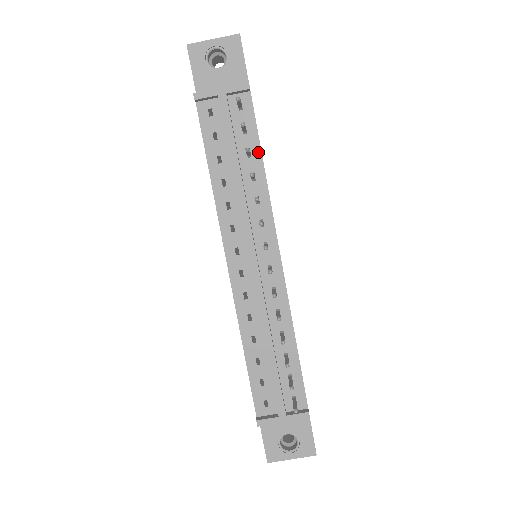
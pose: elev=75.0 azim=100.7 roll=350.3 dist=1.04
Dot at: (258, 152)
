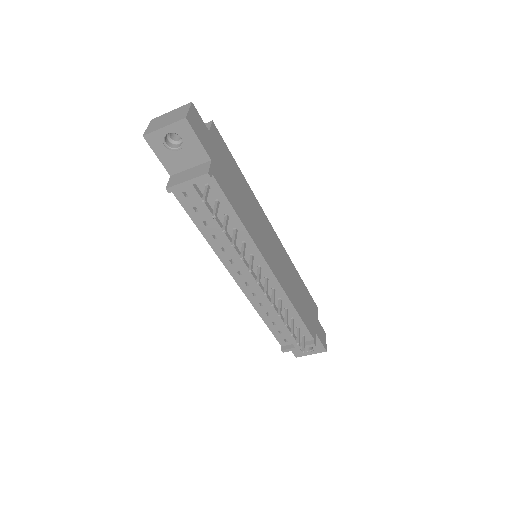
Dot at: (234, 214)
